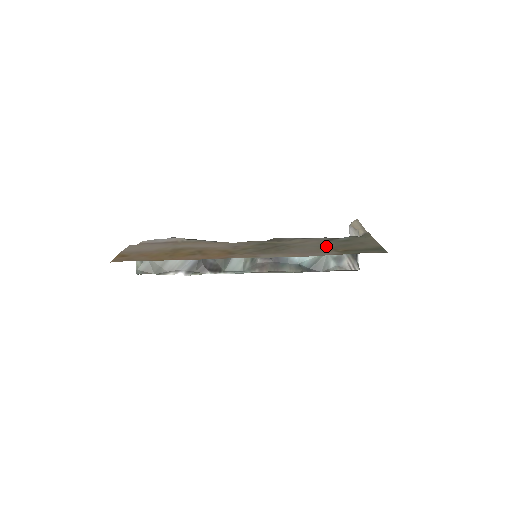
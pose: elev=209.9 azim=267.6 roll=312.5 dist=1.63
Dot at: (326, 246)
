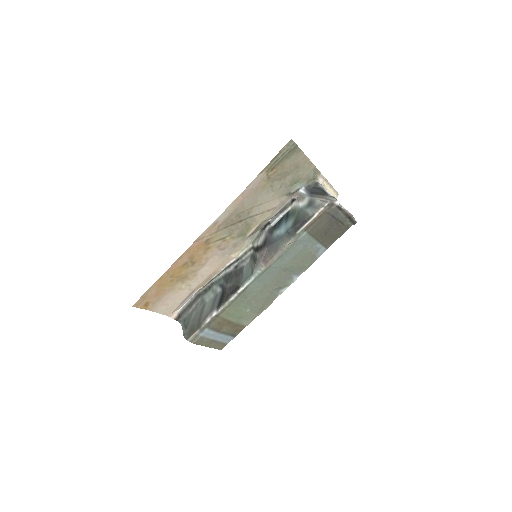
Dot at: (271, 188)
